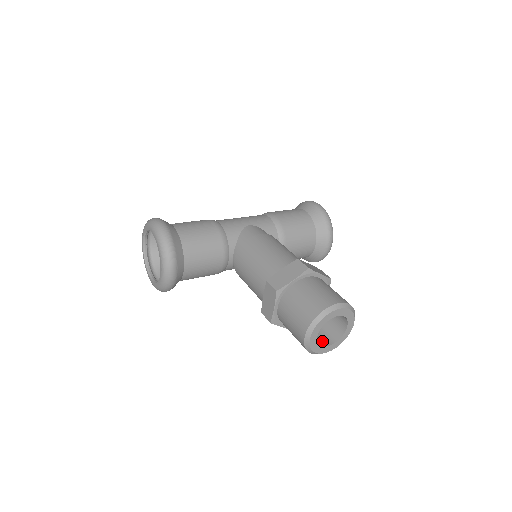
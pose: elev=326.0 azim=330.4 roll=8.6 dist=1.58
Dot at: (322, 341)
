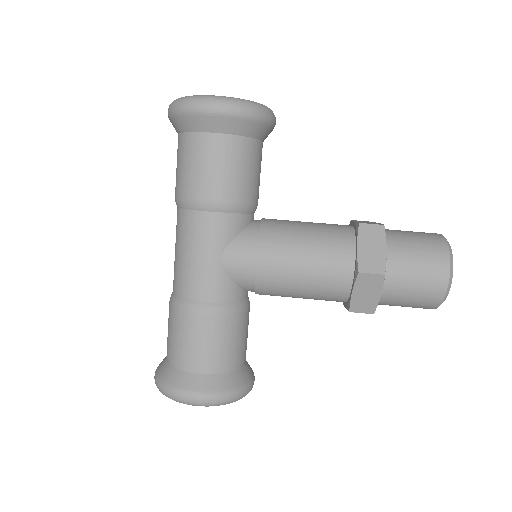
Dot at: occluded
